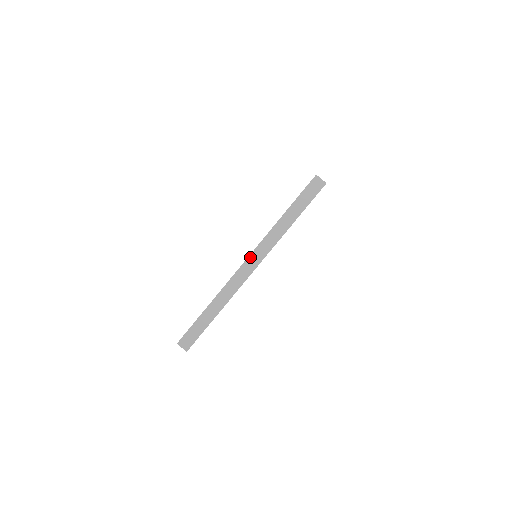
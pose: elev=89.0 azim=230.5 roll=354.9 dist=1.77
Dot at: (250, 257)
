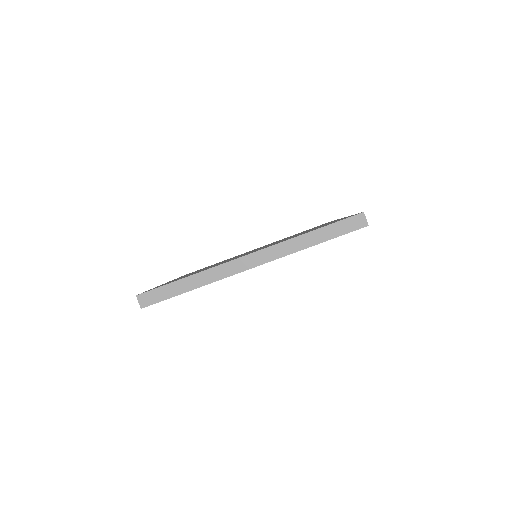
Dot at: (256, 253)
